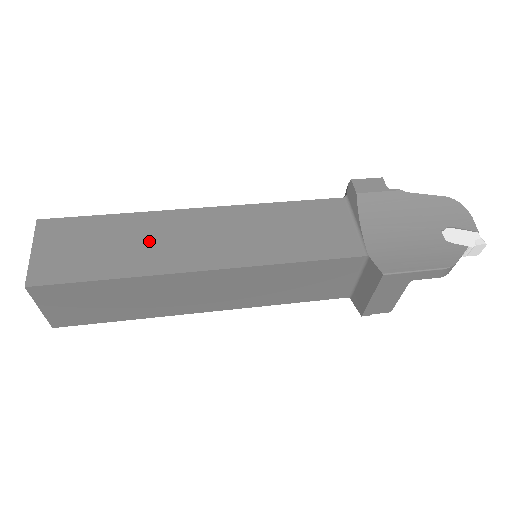
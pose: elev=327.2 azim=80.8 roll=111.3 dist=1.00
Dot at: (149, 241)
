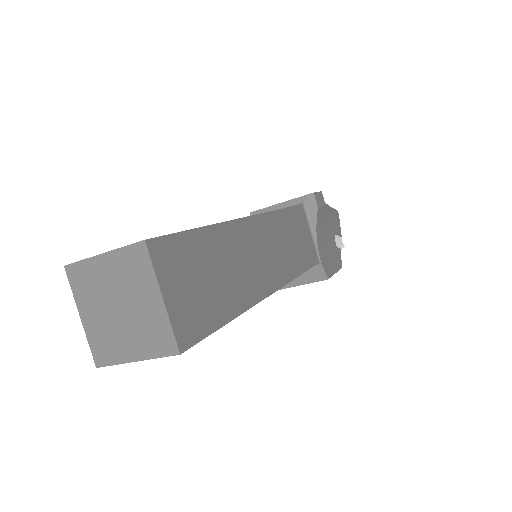
Dot at: (238, 264)
